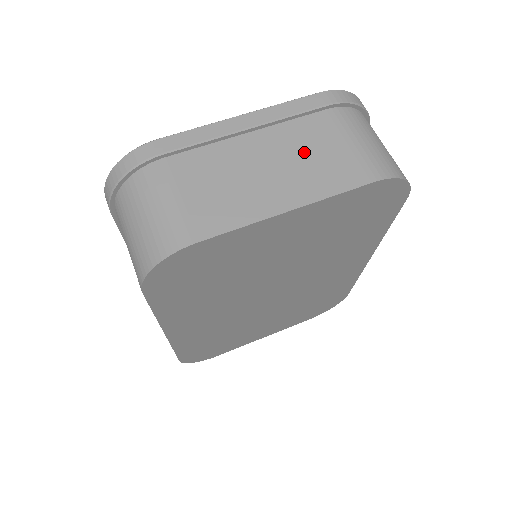
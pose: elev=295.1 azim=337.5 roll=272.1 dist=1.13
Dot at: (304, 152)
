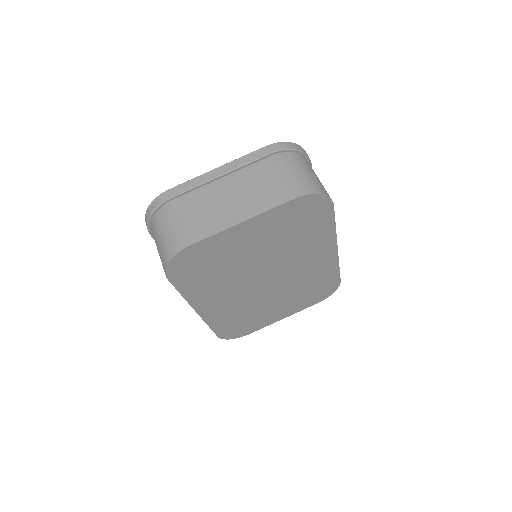
Dot at: (254, 185)
